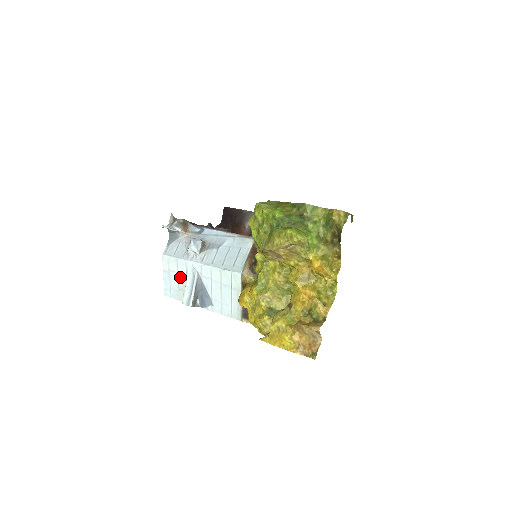
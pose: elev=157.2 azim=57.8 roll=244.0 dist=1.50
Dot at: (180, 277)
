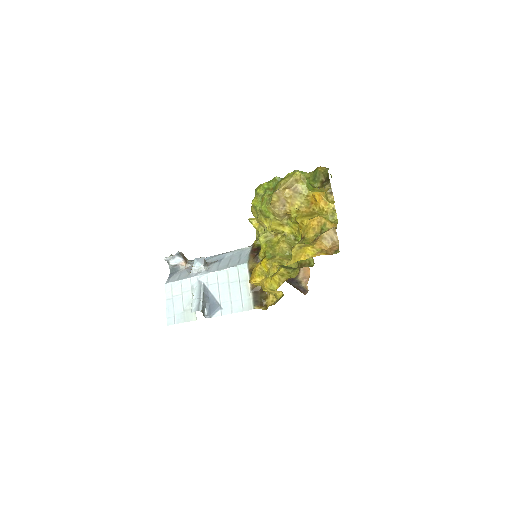
Dot at: (185, 297)
